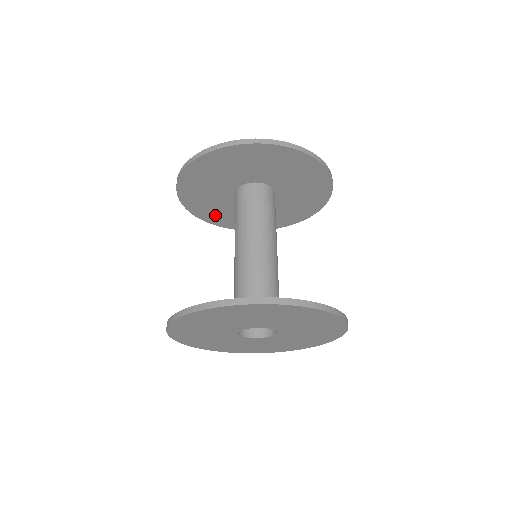
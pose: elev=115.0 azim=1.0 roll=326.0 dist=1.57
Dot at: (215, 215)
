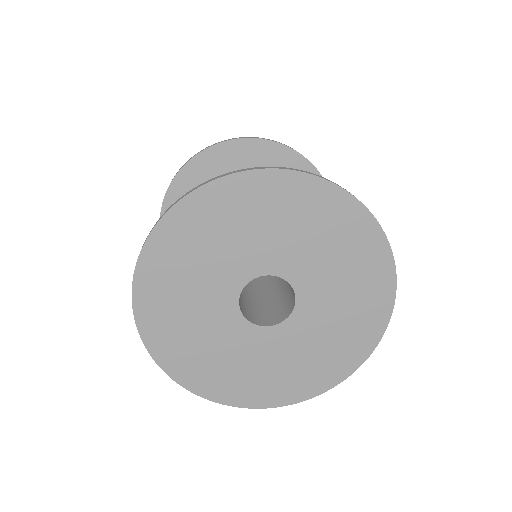
Dot at: occluded
